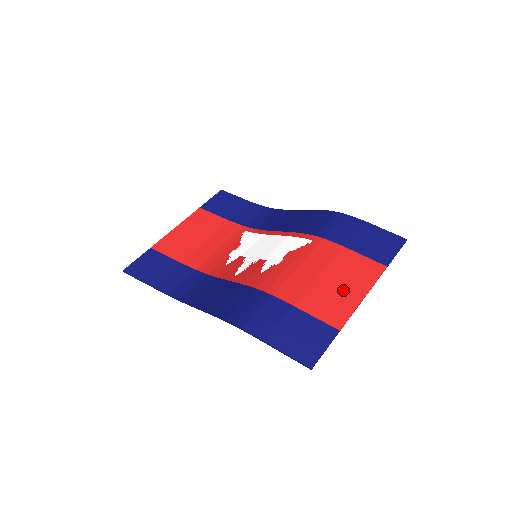
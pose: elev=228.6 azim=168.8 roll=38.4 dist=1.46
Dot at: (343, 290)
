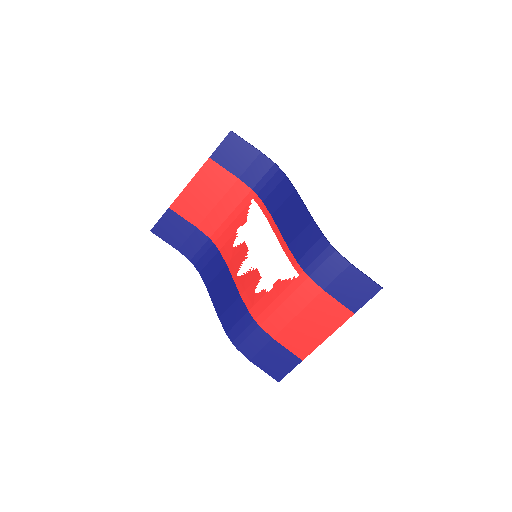
Dot at: (313, 331)
